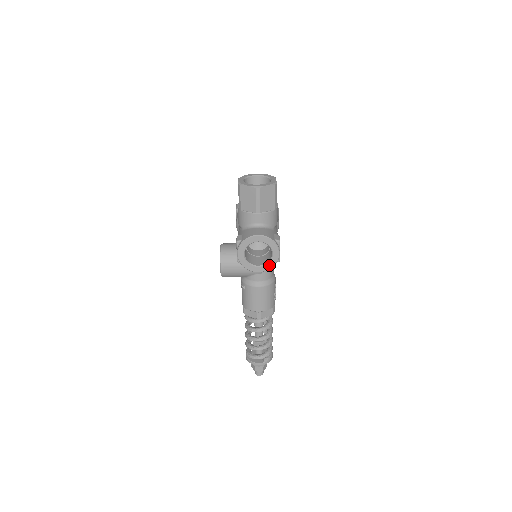
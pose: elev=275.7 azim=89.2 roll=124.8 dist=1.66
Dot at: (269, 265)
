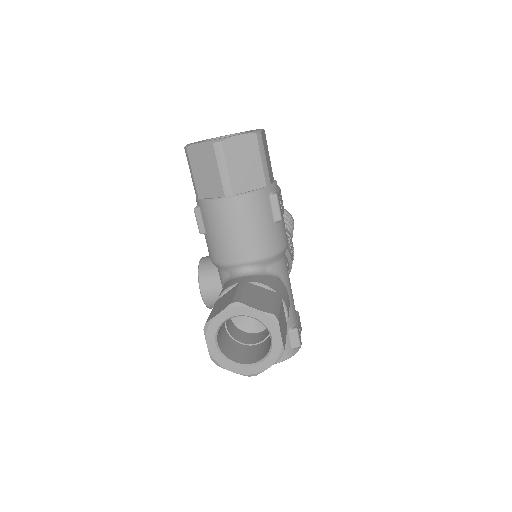
Dot at: occluded
